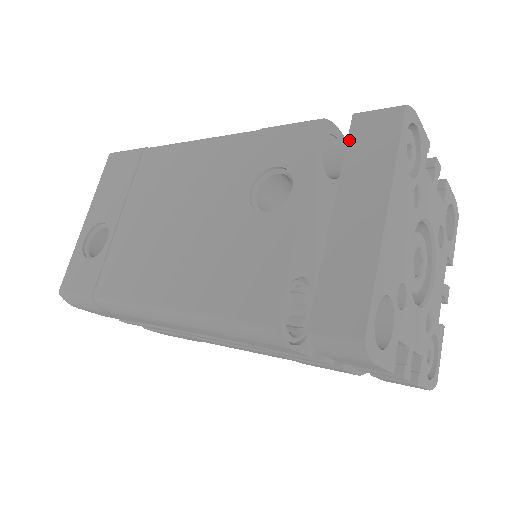
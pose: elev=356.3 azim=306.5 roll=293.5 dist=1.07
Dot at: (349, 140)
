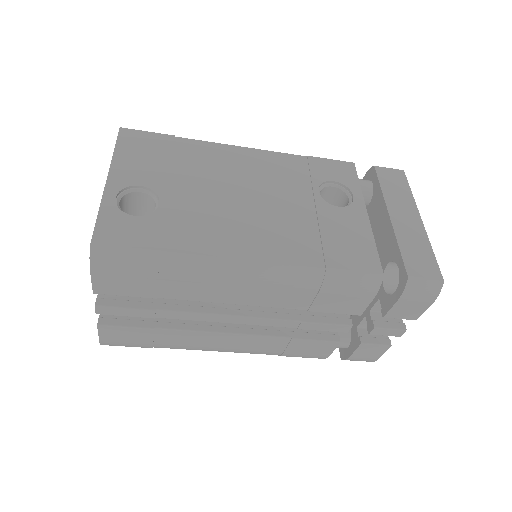
Dot at: (379, 178)
